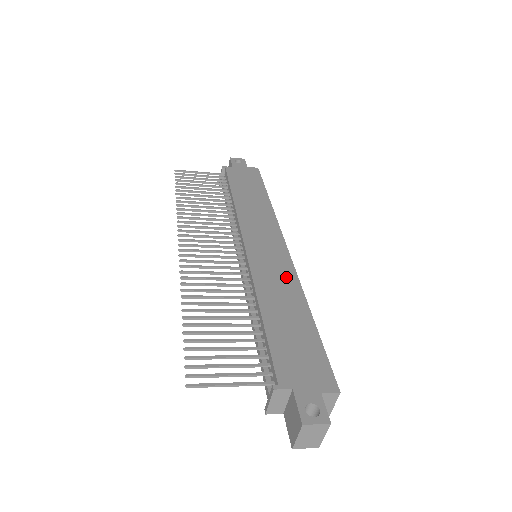
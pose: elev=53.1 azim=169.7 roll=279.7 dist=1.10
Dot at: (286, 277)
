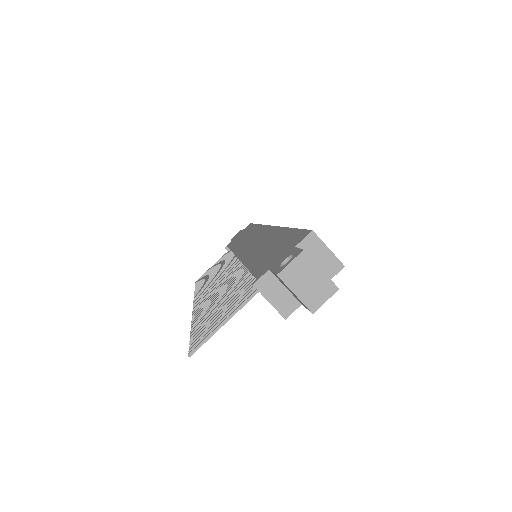
Dot at: (267, 235)
